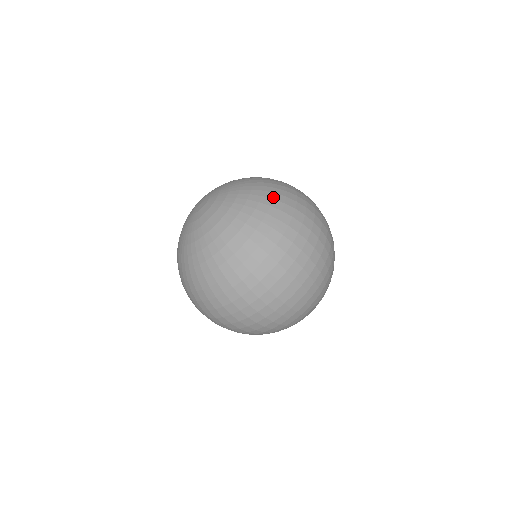
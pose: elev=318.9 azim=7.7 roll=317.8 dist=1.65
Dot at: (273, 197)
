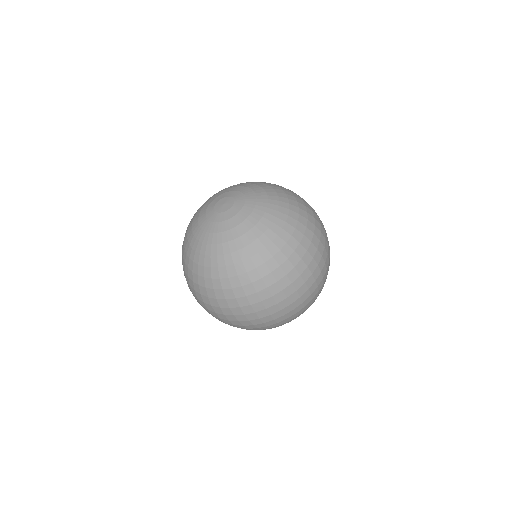
Dot at: (281, 247)
